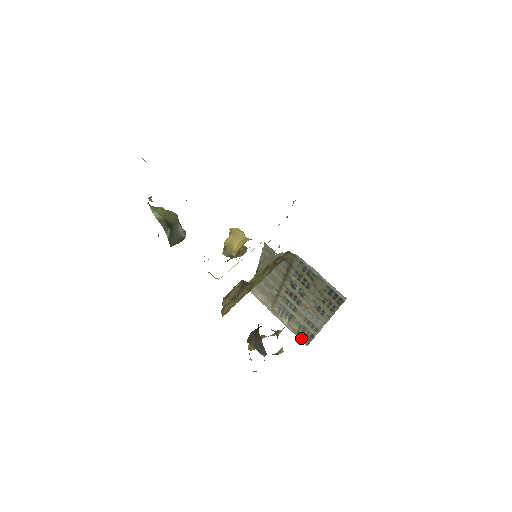
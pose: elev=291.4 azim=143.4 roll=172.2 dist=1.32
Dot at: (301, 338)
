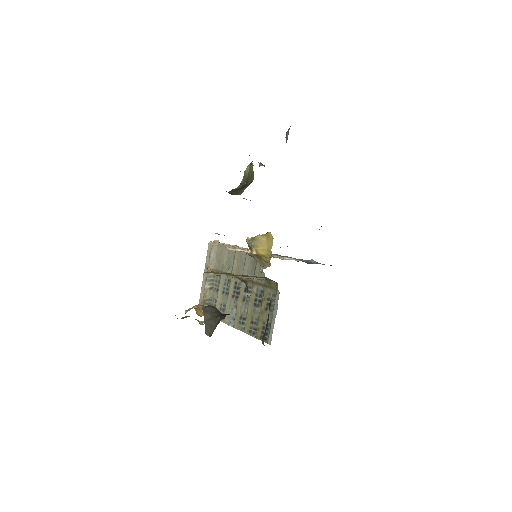
Dot at: (201, 303)
